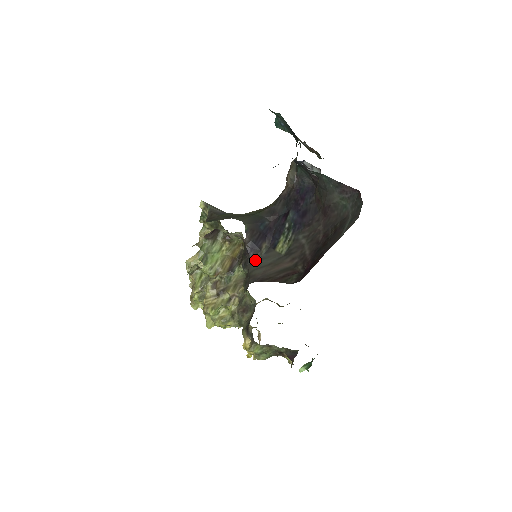
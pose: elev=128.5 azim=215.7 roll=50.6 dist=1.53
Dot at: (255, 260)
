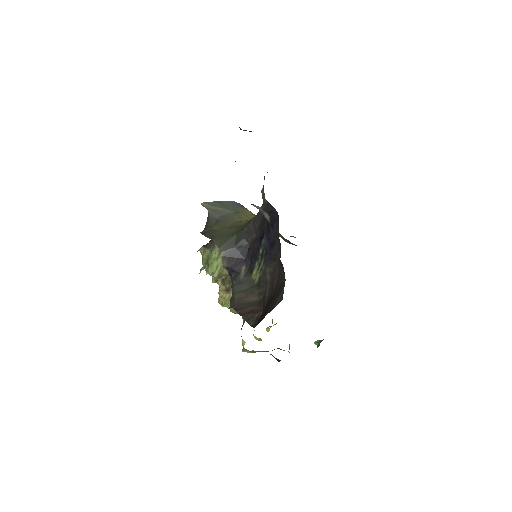
Dot at: (236, 282)
